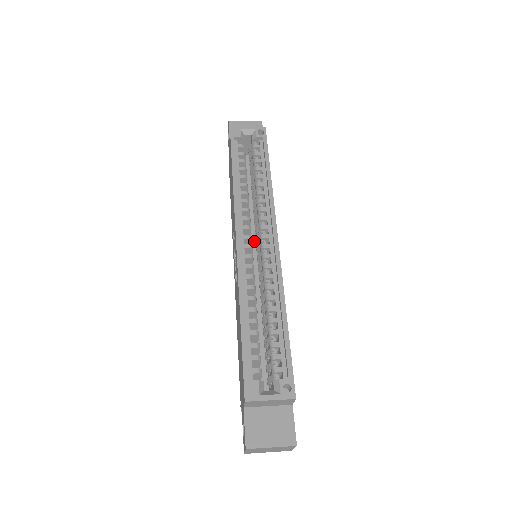
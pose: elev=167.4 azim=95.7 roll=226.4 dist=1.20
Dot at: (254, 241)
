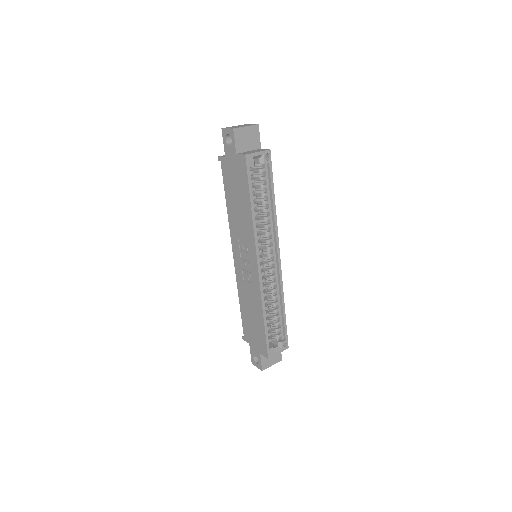
Dot at: occluded
